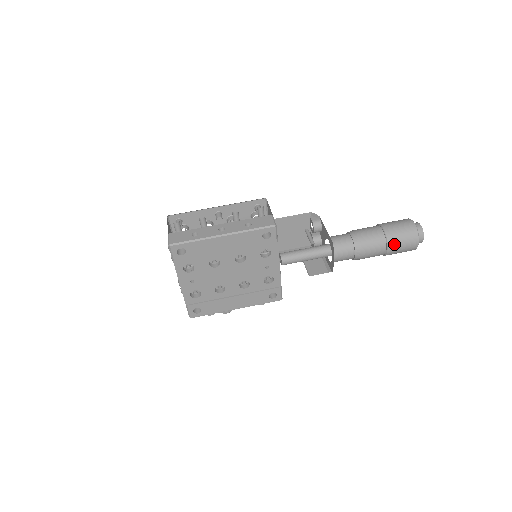
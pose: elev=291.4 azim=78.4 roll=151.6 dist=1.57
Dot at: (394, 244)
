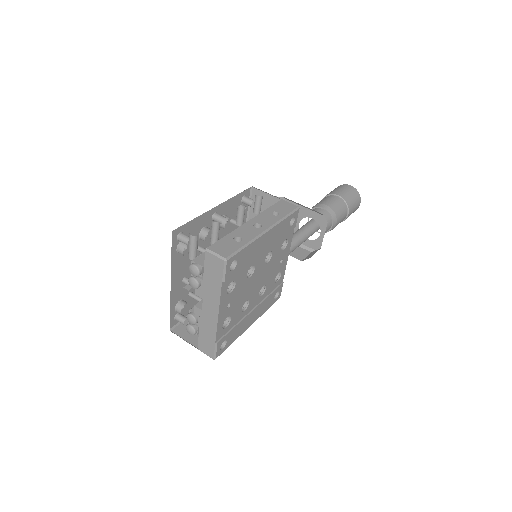
Dot at: (351, 208)
